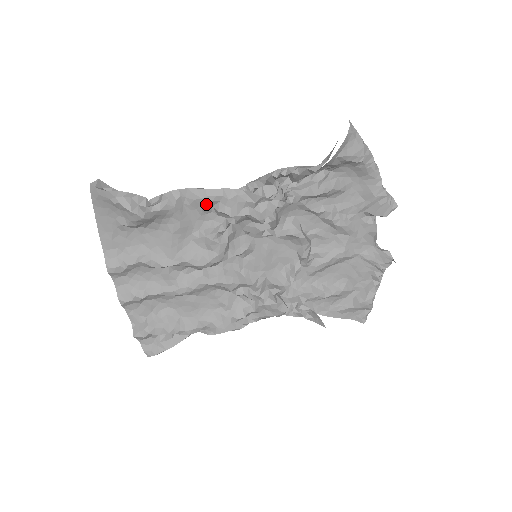
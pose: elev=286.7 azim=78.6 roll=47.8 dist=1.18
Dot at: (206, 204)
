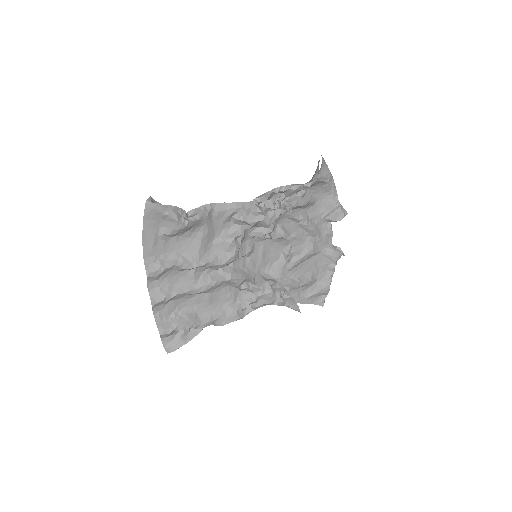
Dot at: (229, 214)
